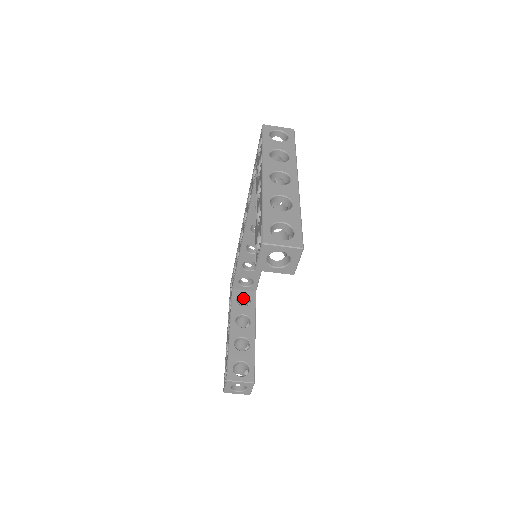
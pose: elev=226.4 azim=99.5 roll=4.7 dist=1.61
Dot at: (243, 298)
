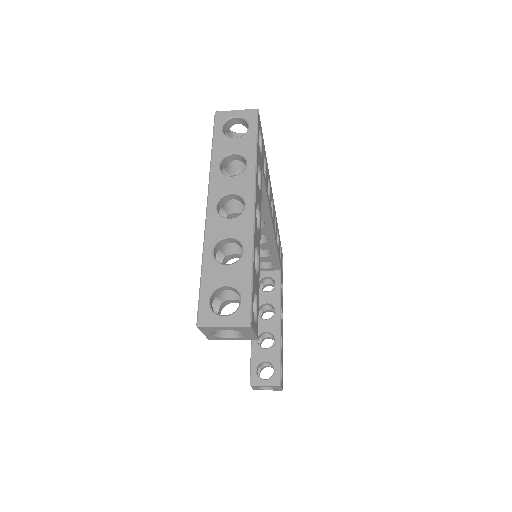
Dot at: occluded
